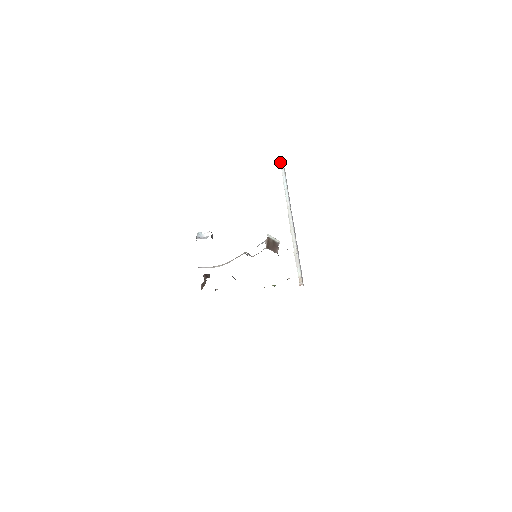
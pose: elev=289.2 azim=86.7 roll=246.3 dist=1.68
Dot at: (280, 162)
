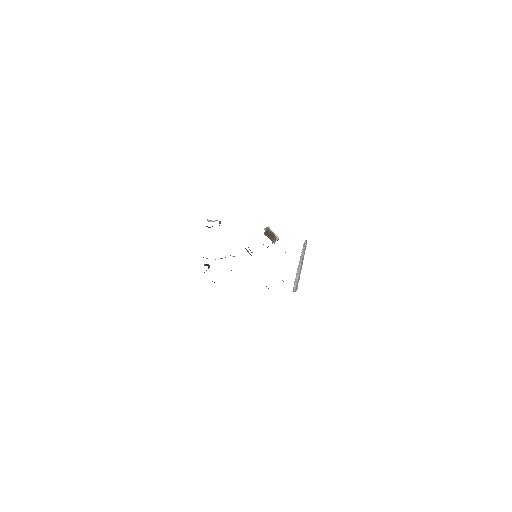
Dot at: (304, 242)
